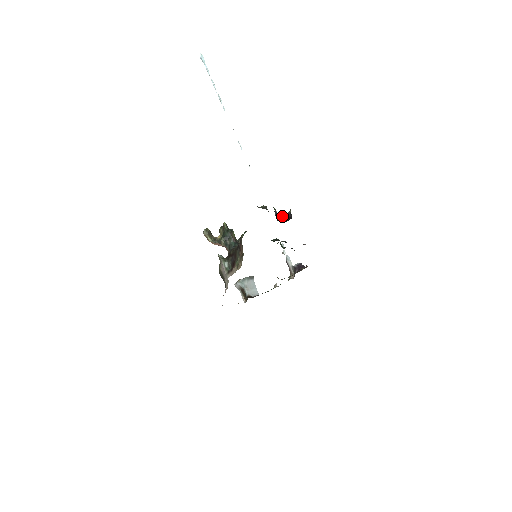
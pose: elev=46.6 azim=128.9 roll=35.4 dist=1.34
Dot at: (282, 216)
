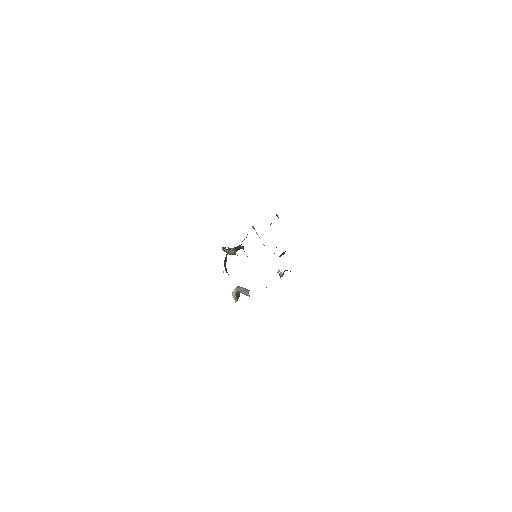
Dot at: occluded
